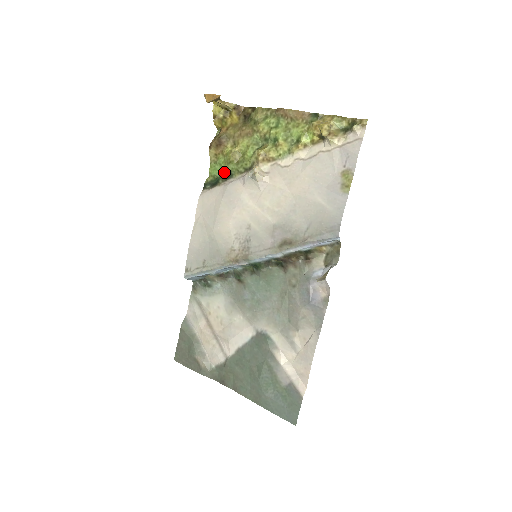
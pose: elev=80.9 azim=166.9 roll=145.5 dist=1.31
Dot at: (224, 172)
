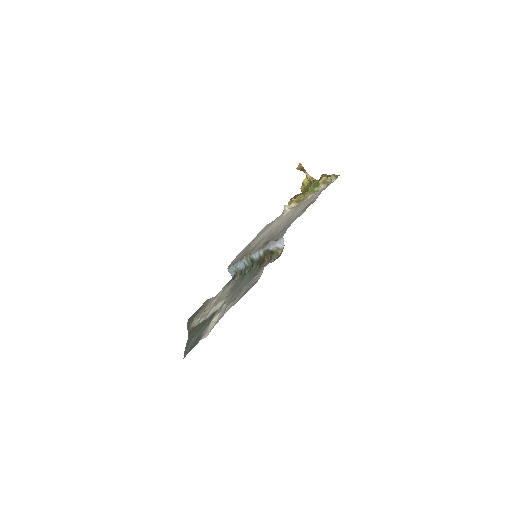
Dot at: occluded
